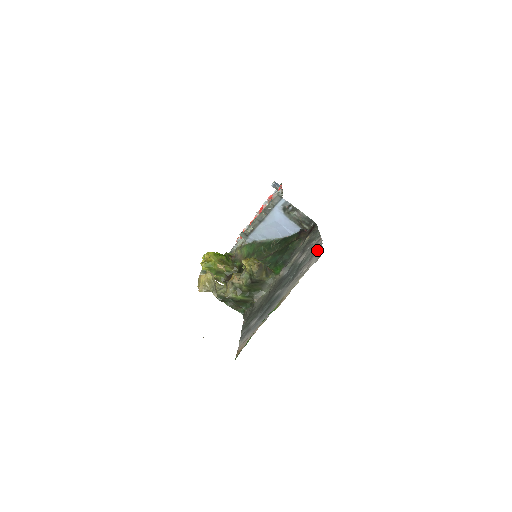
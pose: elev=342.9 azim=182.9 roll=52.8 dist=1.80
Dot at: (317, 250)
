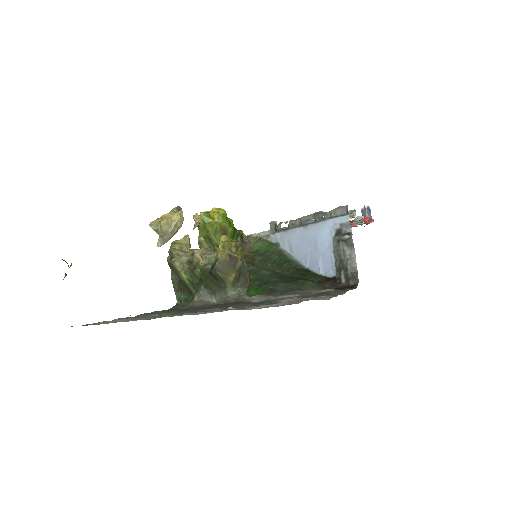
Dot at: occluded
